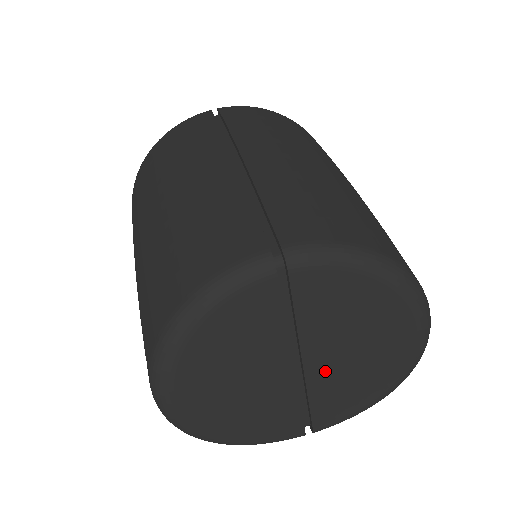
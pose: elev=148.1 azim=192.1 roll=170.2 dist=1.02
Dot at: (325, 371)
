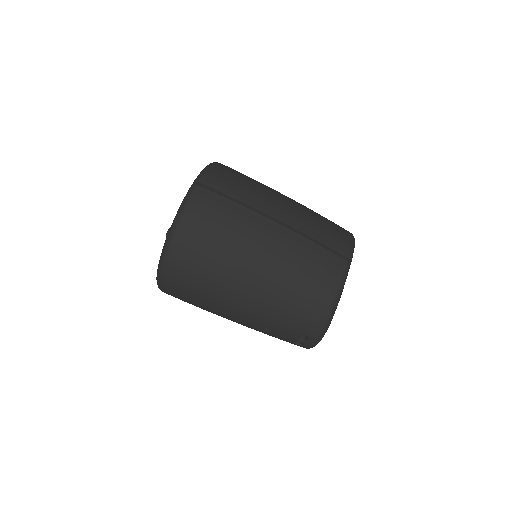
Dot at: occluded
